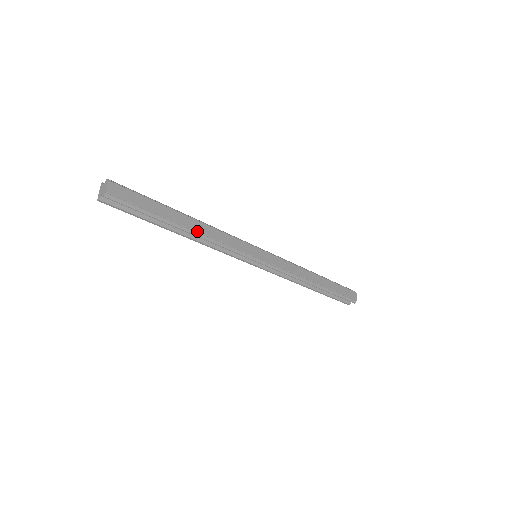
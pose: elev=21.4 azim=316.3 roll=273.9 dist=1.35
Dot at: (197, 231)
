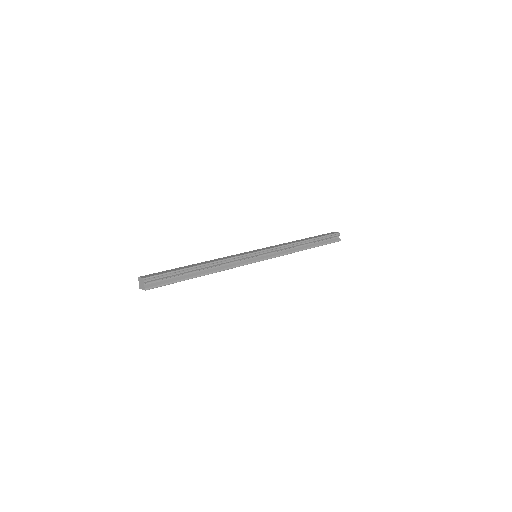
Dot at: (209, 263)
